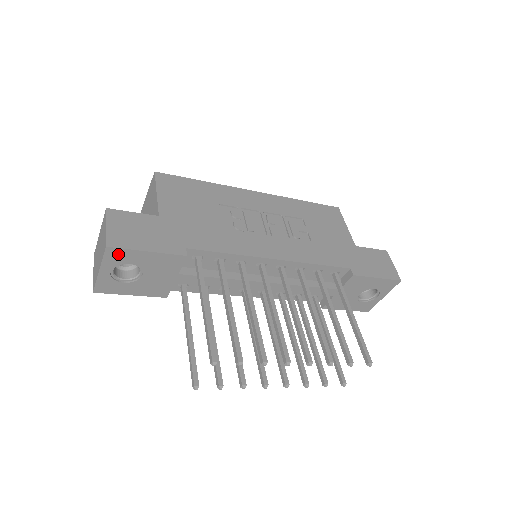
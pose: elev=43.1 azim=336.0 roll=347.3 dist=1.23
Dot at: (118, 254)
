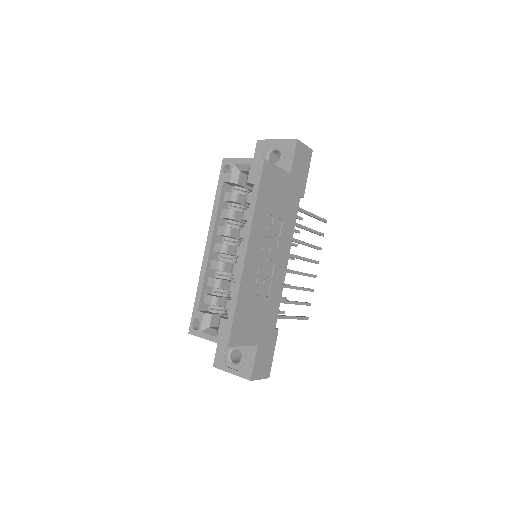
Dot at: occluded
